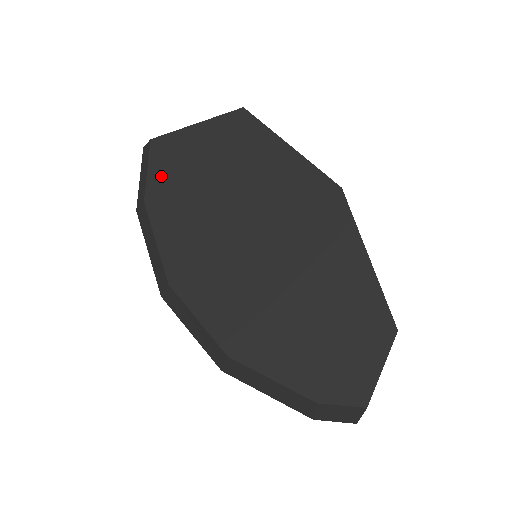
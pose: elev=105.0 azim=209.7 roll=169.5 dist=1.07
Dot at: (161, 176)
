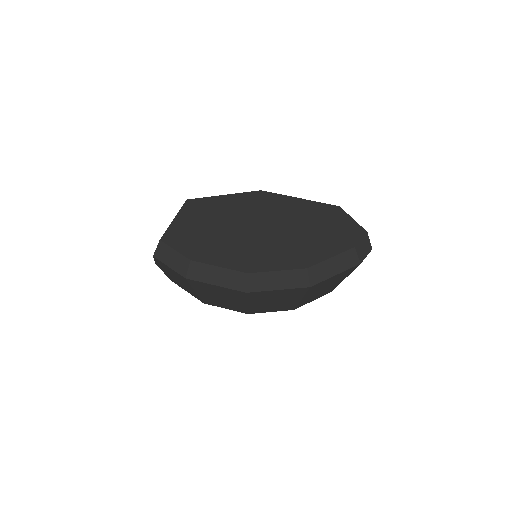
Dot at: (185, 246)
